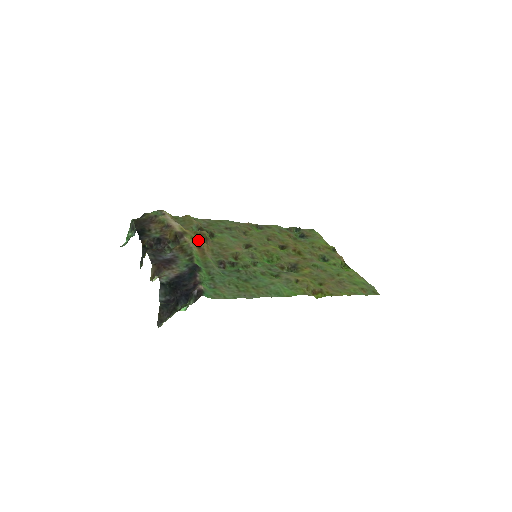
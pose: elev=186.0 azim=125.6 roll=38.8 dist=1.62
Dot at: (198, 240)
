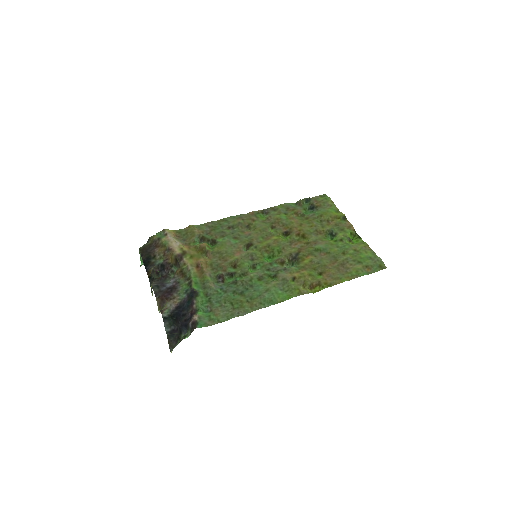
Dot at: (198, 257)
